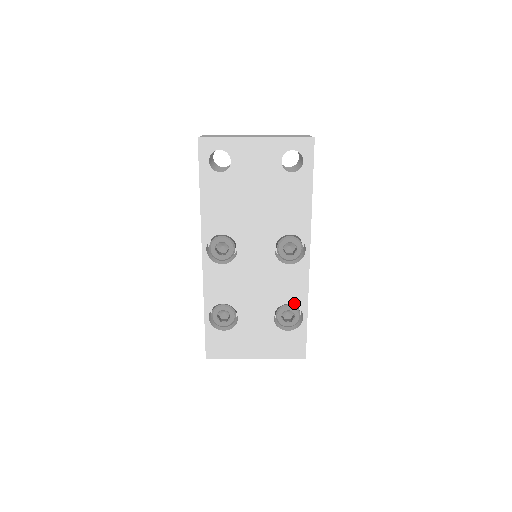
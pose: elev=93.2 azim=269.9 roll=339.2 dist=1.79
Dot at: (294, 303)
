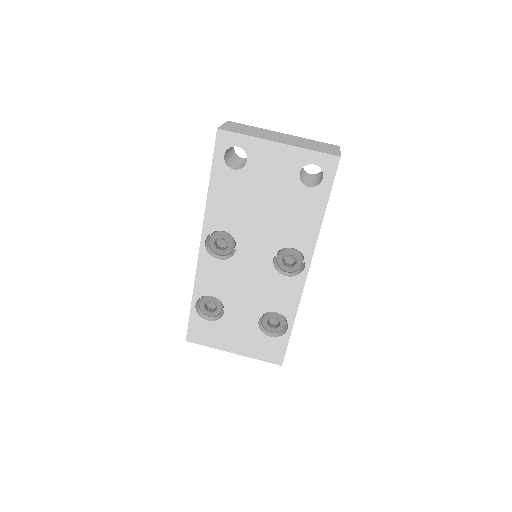
Dot at: (282, 313)
